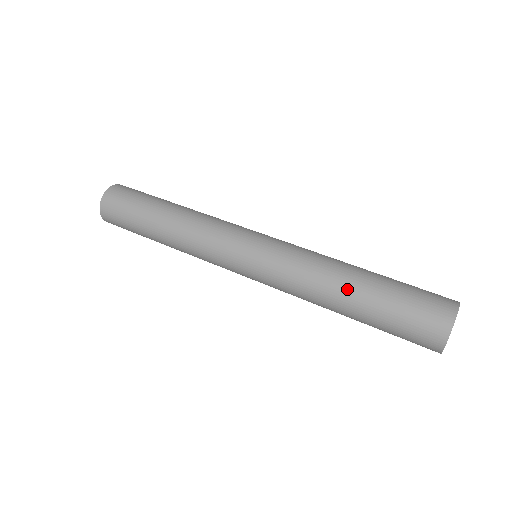
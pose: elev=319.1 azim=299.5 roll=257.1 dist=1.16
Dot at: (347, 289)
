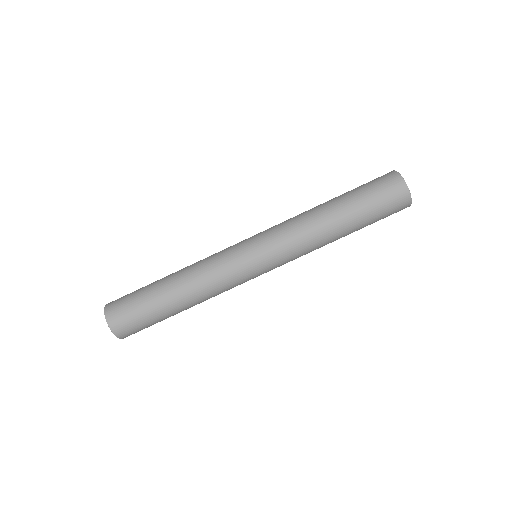
Dot at: occluded
